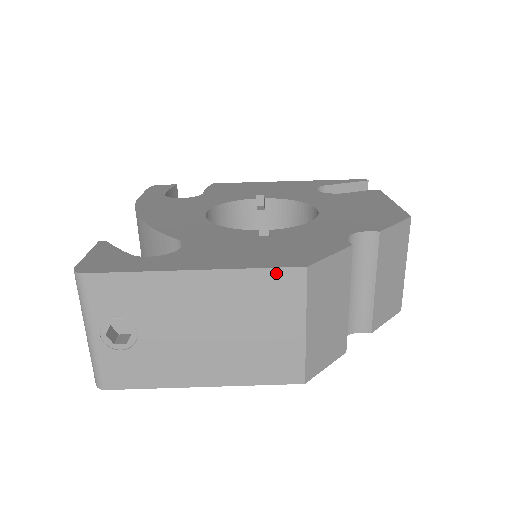
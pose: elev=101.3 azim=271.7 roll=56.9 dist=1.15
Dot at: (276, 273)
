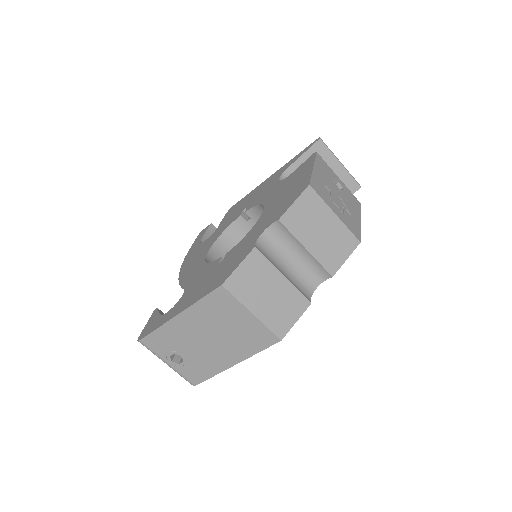
Dot at: (211, 296)
